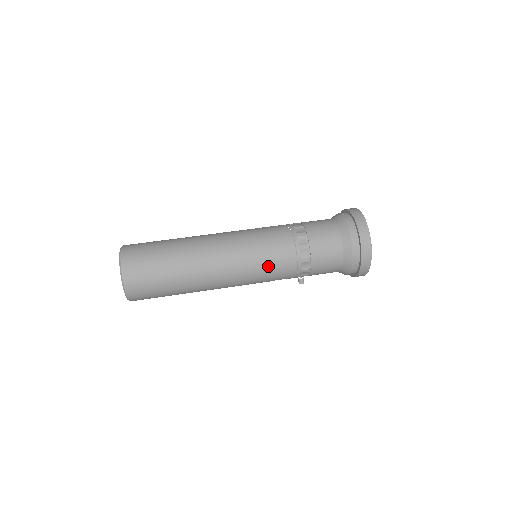
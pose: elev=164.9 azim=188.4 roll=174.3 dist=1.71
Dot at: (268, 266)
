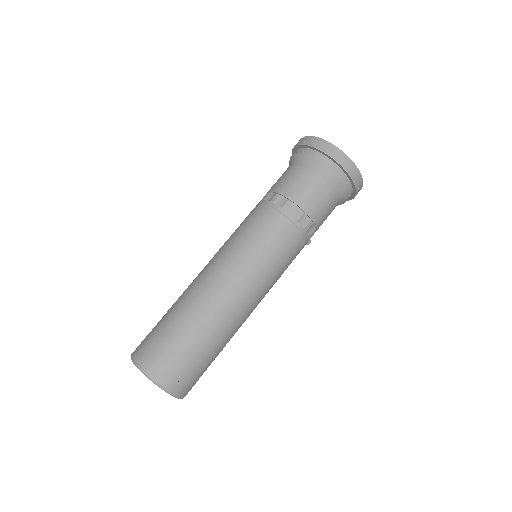
Dot at: (282, 260)
